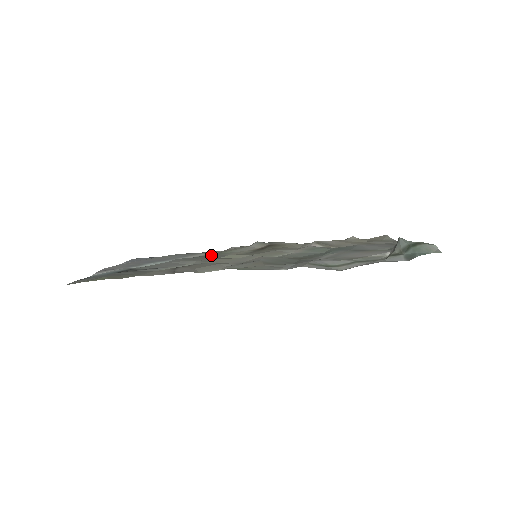
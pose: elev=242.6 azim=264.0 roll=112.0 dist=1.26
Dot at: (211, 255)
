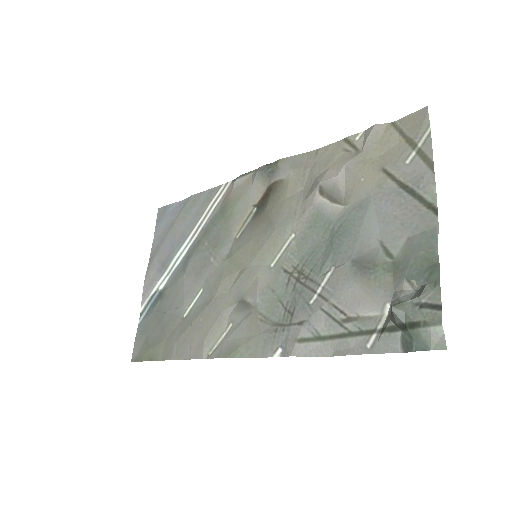
Dot at: (217, 232)
